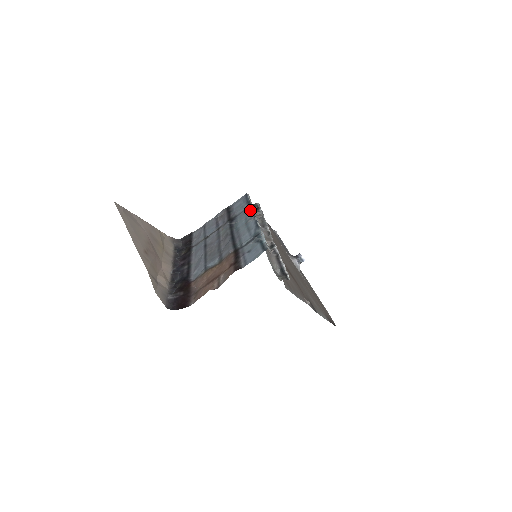
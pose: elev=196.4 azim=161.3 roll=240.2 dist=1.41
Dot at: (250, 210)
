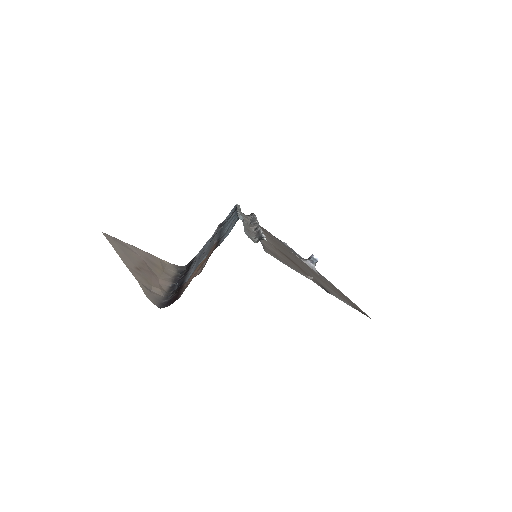
Dot at: (235, 210)
